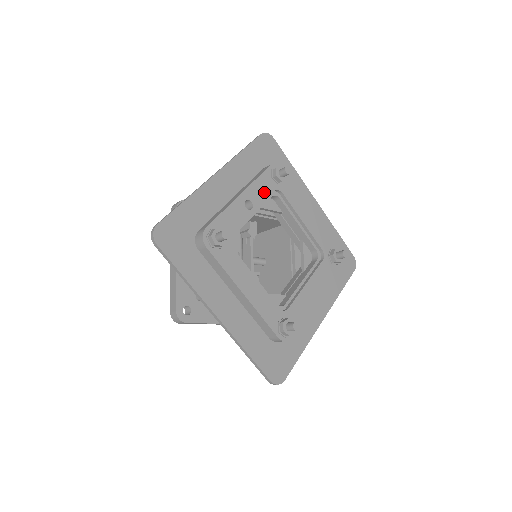
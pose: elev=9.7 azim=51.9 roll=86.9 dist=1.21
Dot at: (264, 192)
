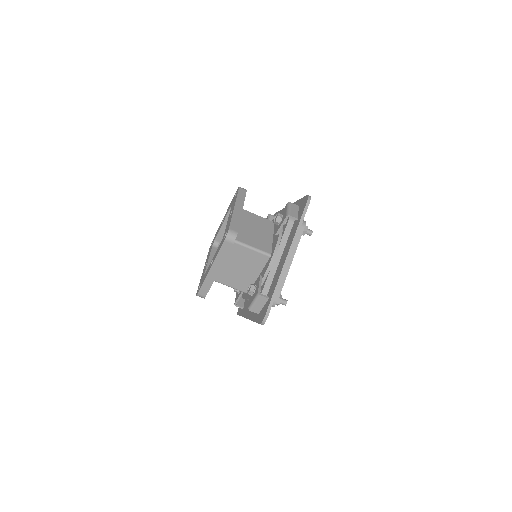
Dot at: occluded
